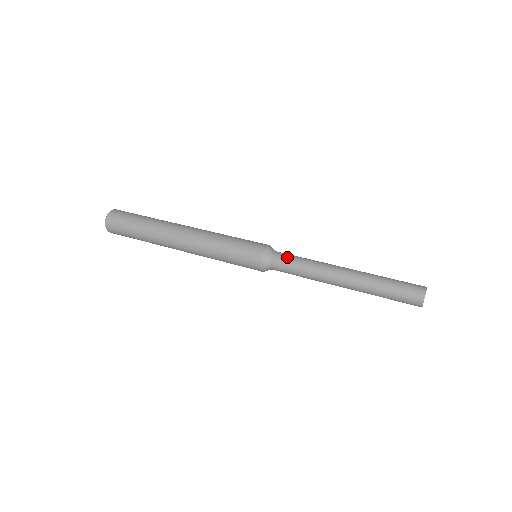
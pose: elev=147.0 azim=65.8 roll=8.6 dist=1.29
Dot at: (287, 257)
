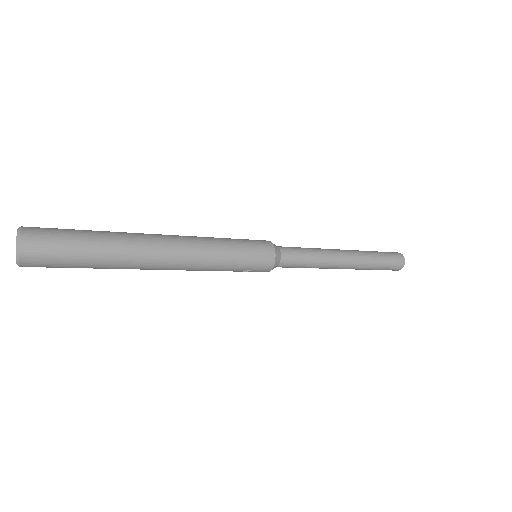
Dot at: occluded
